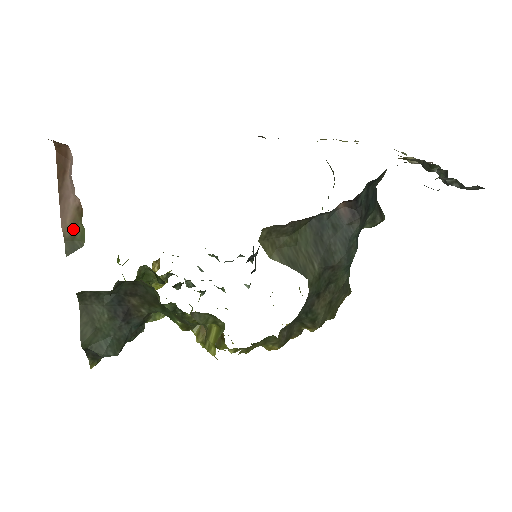
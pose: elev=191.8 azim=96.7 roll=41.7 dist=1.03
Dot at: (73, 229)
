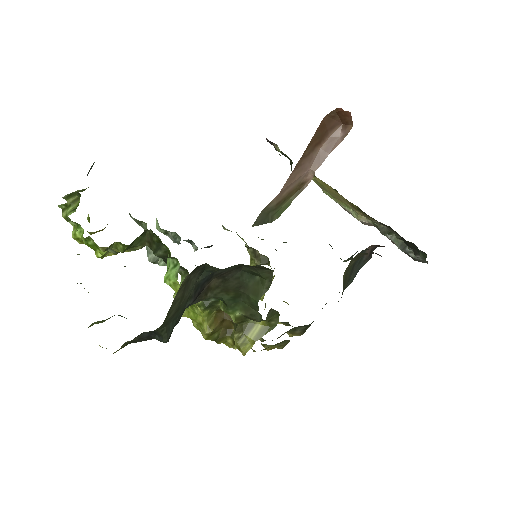
Dot at: (281, 201)
